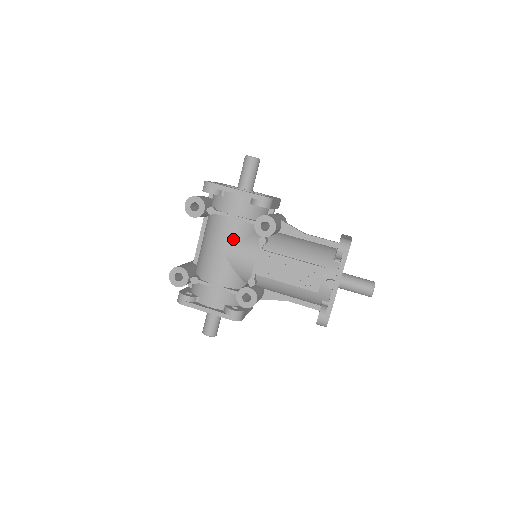
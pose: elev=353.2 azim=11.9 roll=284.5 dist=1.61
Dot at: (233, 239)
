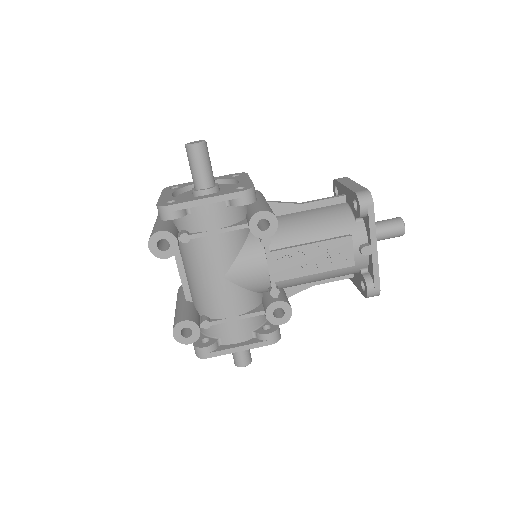
Dot at: (229, 257)
